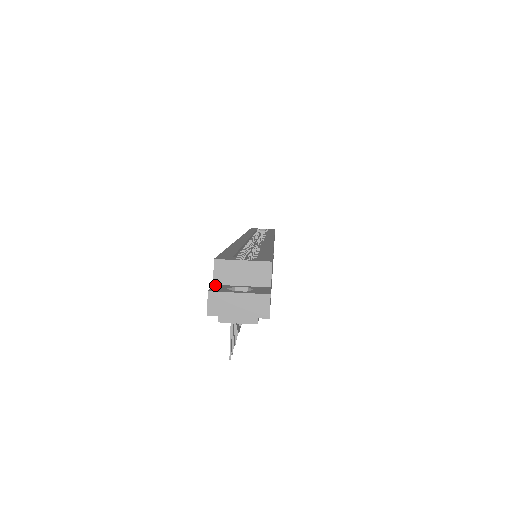
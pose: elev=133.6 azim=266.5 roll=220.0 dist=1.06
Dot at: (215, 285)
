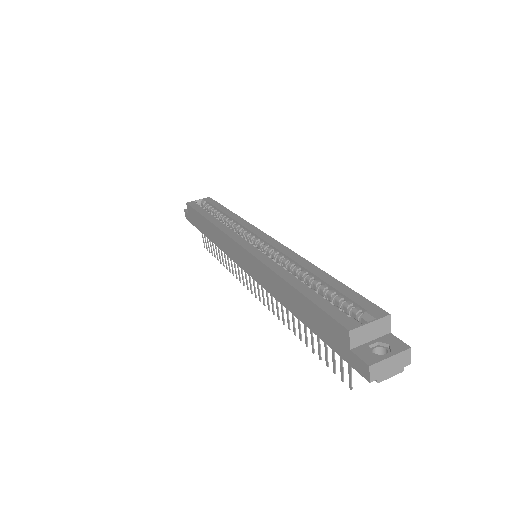
Dot at: (354, 350)
